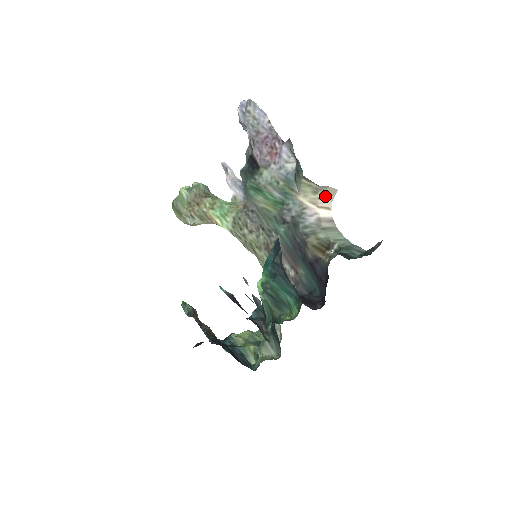
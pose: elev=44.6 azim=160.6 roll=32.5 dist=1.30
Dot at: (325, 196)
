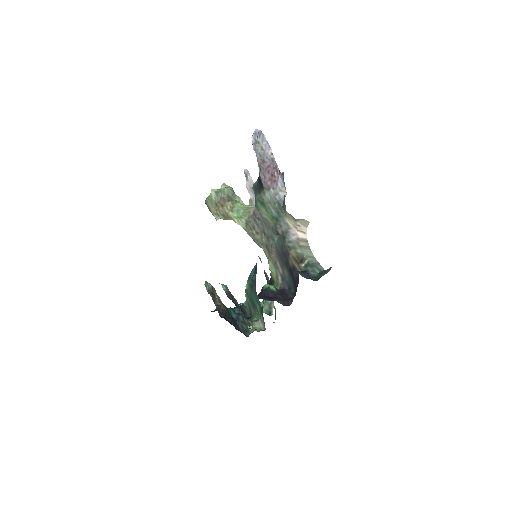
Dot at: (302, 224)
